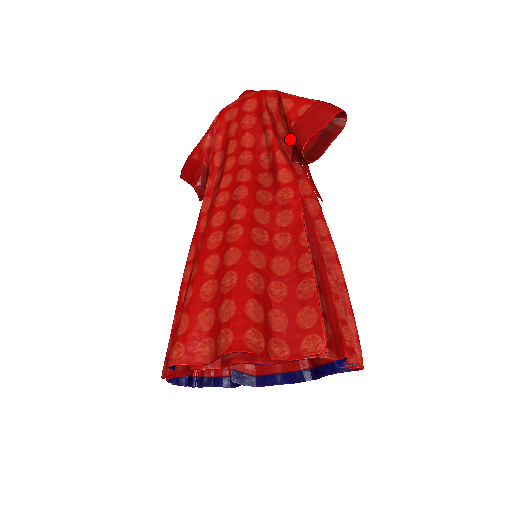
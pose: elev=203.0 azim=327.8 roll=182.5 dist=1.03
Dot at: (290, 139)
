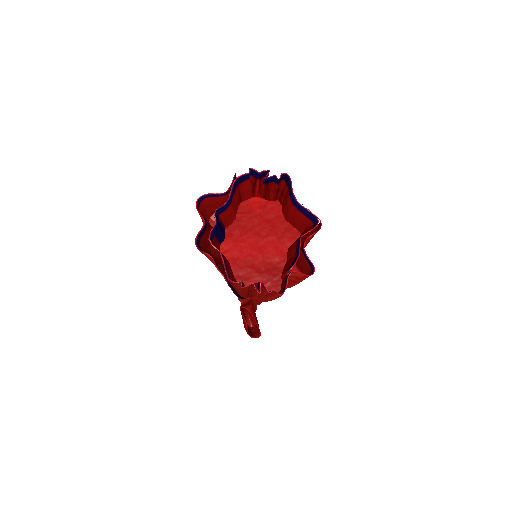
Dot at: occluded
